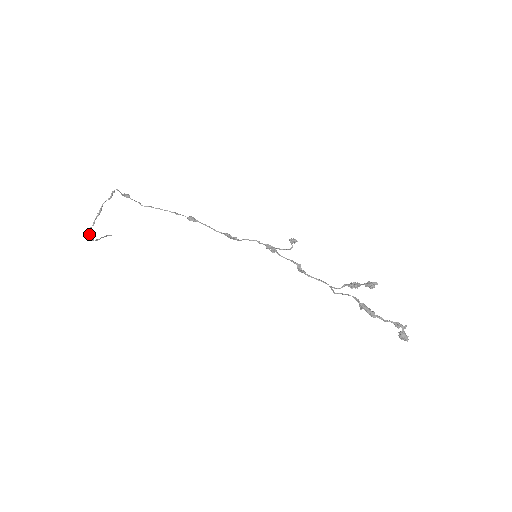
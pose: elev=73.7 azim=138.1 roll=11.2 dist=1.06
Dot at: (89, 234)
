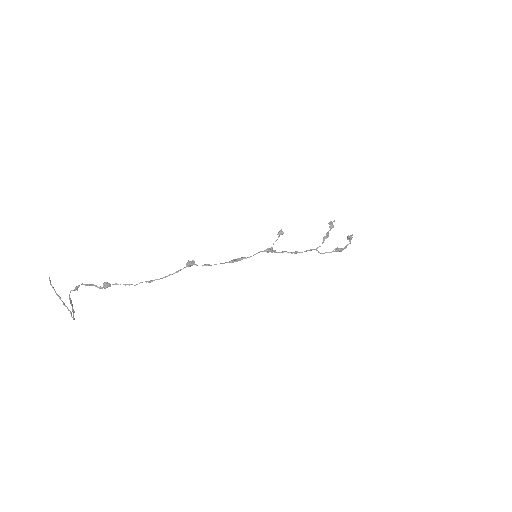
Dot at: occluded
